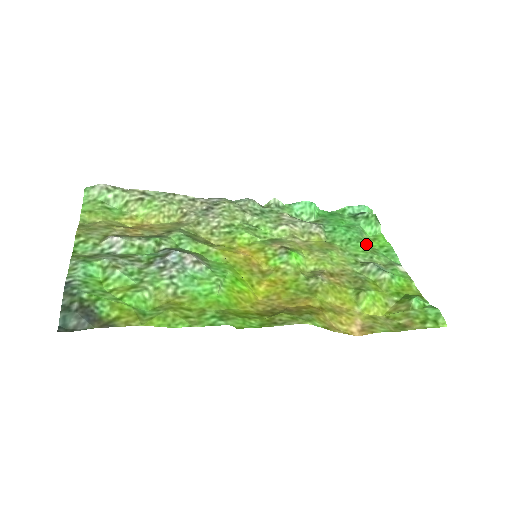
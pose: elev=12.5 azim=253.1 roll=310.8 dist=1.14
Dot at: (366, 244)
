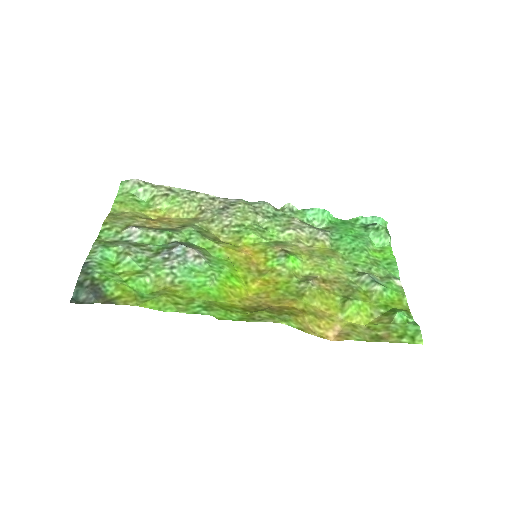
Dot at: (369, 255)
